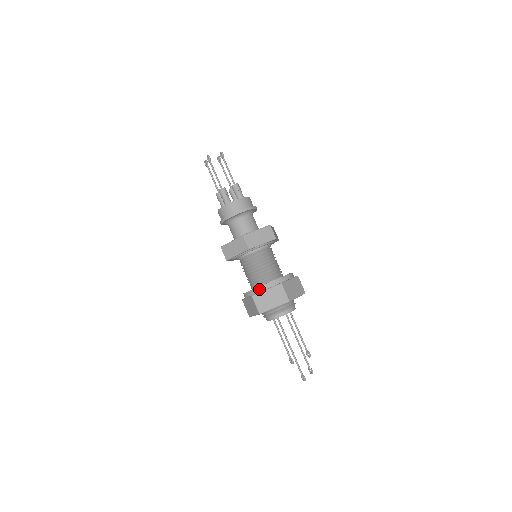
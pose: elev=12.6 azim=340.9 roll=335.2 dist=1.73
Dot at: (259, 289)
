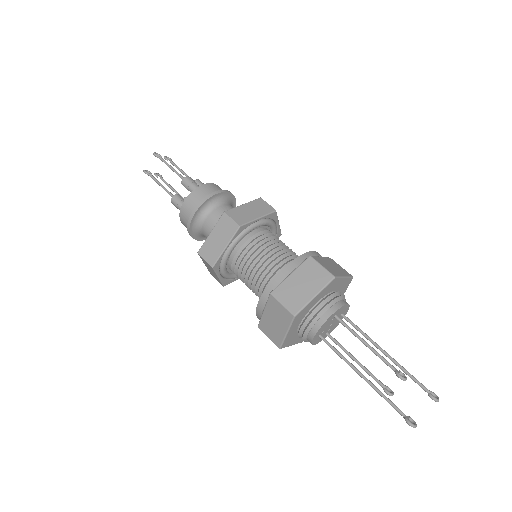
Dot at: (258, 313)
